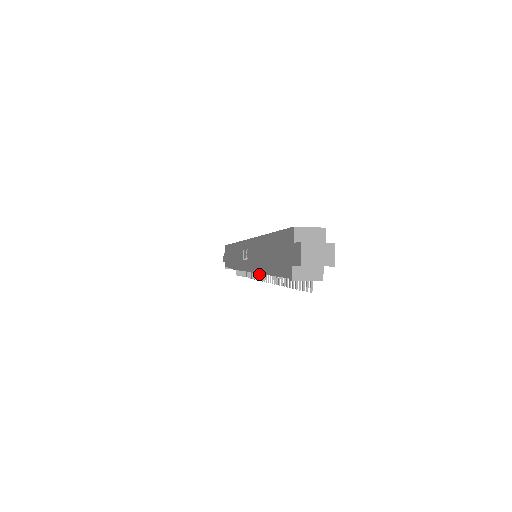
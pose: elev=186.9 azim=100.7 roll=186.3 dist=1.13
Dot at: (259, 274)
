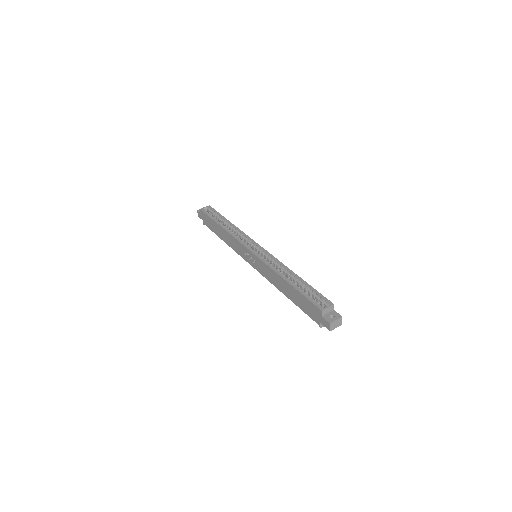
Dot at: occluded
